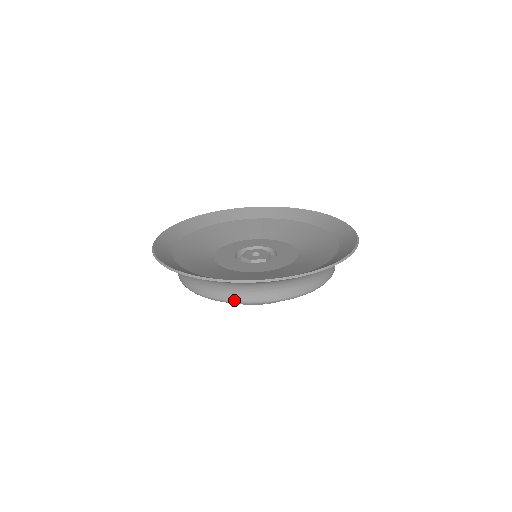
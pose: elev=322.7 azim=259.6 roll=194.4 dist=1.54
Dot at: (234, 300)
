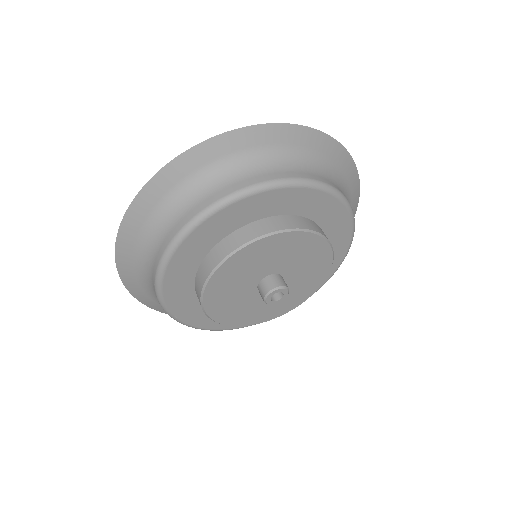
Dot at: (240, 188)
